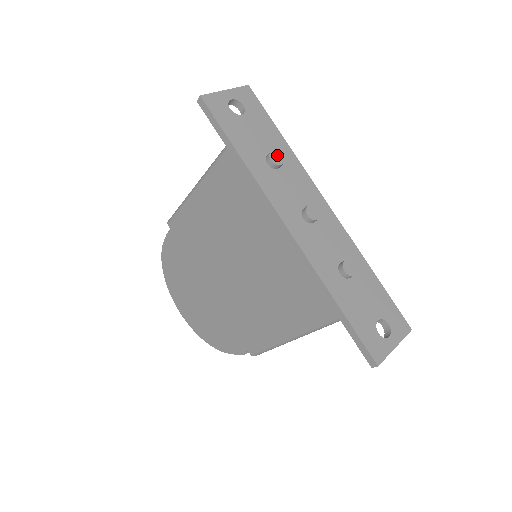
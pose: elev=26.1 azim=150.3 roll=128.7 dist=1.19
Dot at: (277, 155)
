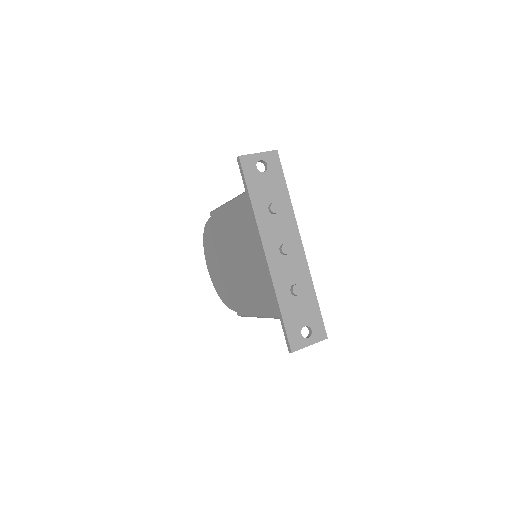
Dot at: (276, 206)
